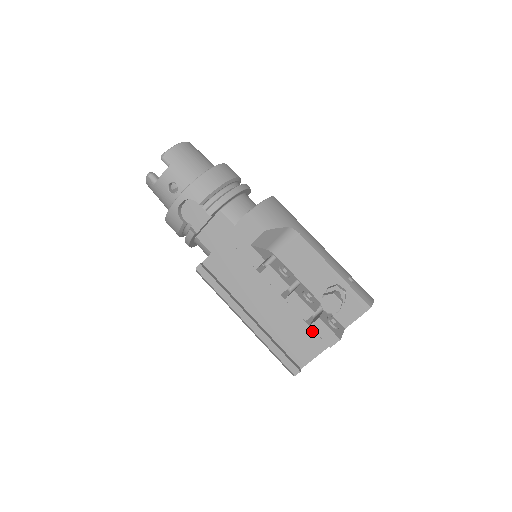
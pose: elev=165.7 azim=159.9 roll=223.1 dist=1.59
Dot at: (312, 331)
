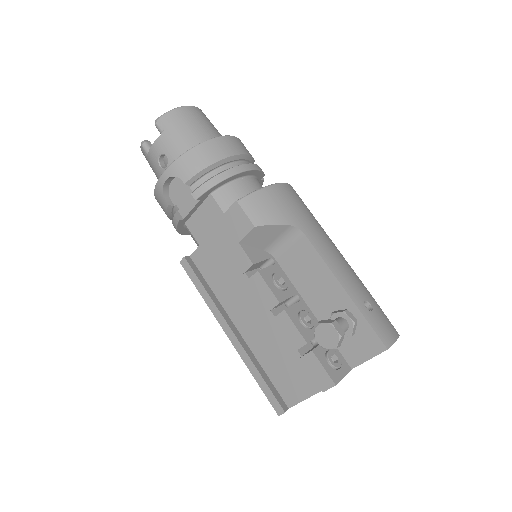
Dot at: occluded
